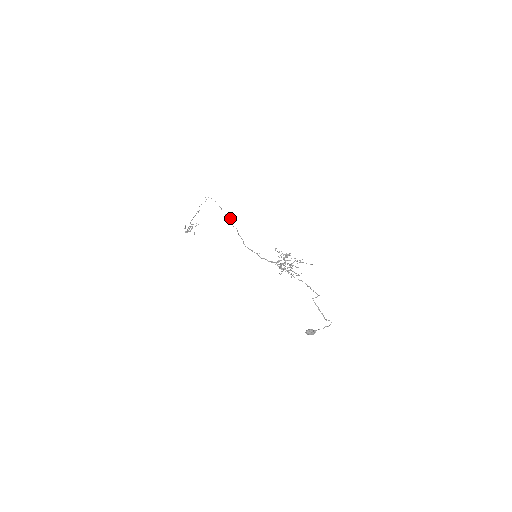
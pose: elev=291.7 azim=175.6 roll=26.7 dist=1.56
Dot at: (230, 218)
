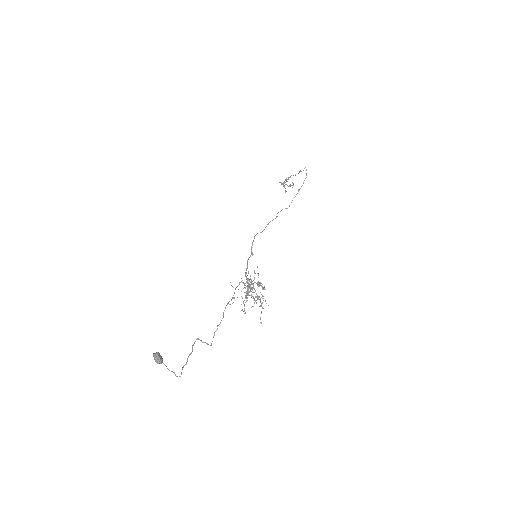
Dot at: occluded
